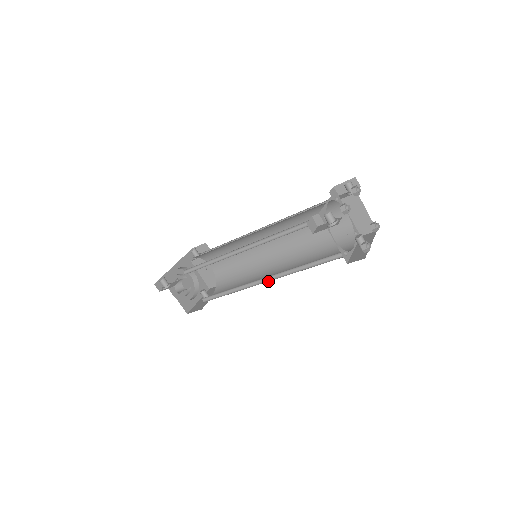
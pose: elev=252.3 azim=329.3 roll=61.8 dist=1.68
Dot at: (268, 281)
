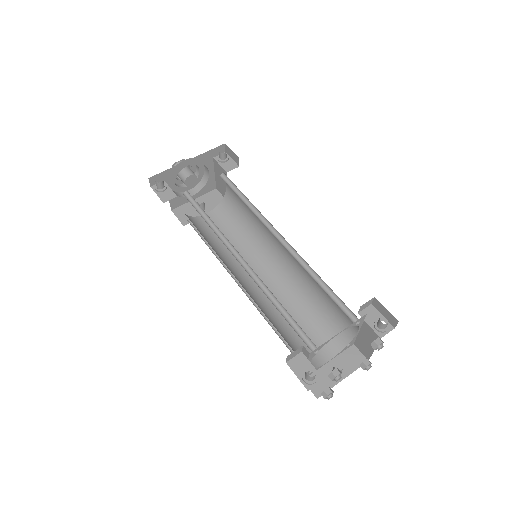
Dot at: (245, 291)
